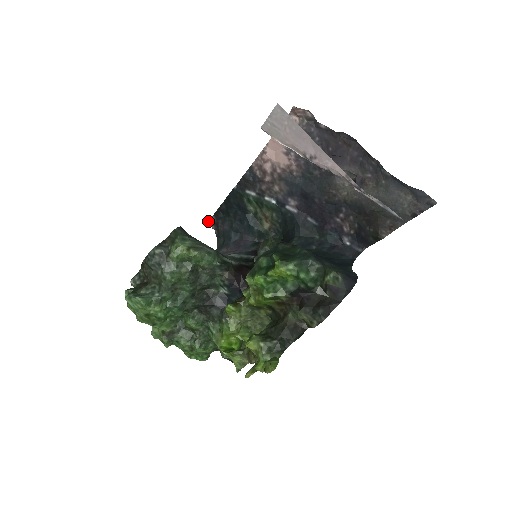
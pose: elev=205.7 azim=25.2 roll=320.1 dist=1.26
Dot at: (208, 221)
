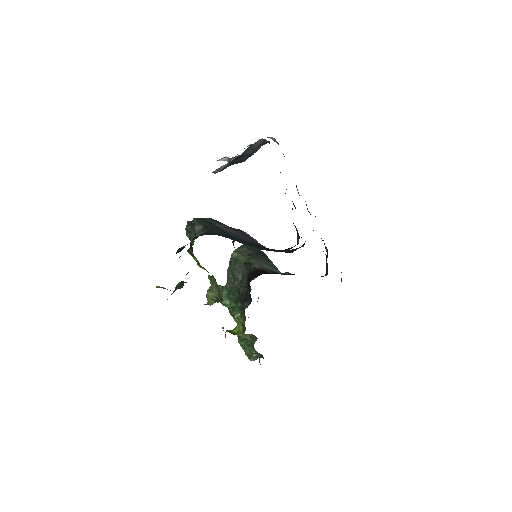
Dot at: occluded
